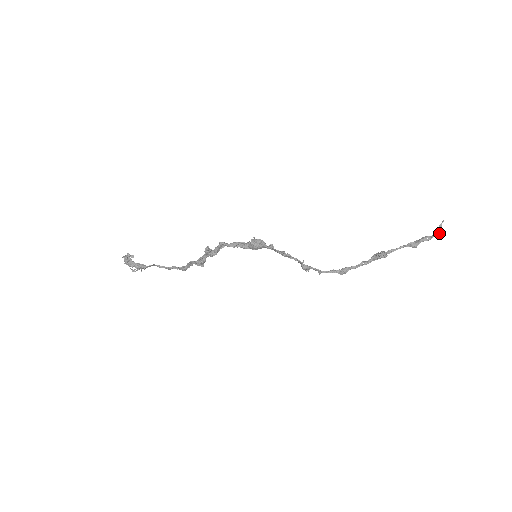
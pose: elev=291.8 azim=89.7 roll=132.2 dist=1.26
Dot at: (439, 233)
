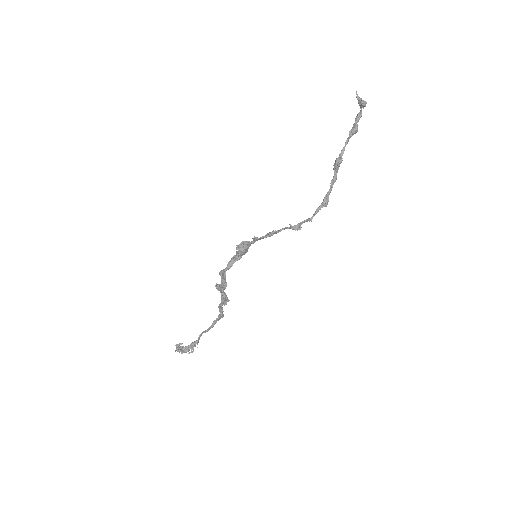
Dot at: (362, 104)
